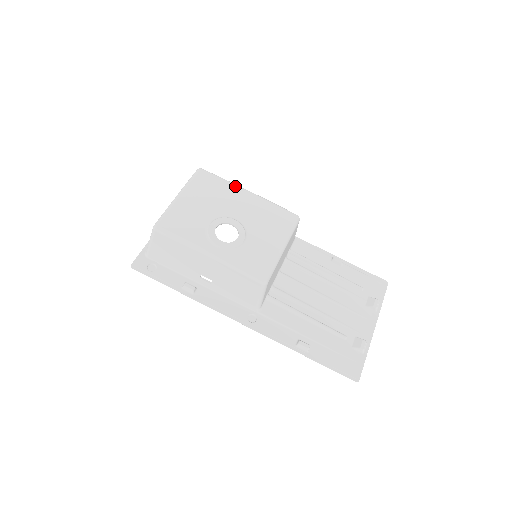
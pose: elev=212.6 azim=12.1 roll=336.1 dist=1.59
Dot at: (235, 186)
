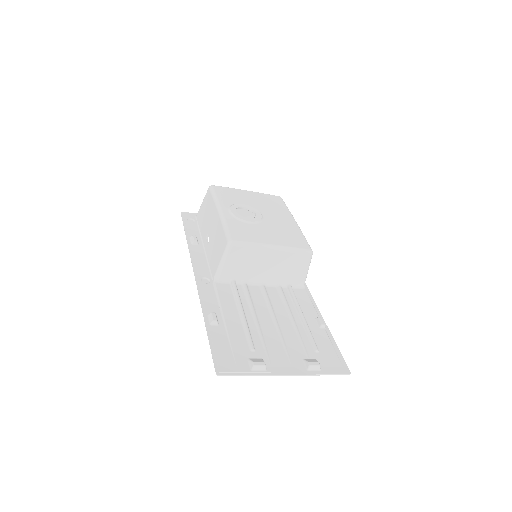
Dot at: (289, 213)
